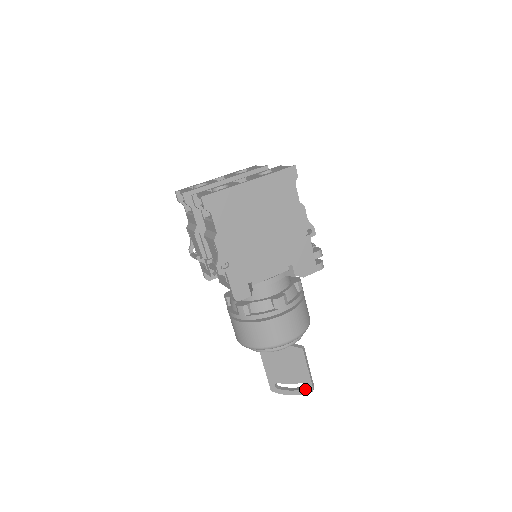
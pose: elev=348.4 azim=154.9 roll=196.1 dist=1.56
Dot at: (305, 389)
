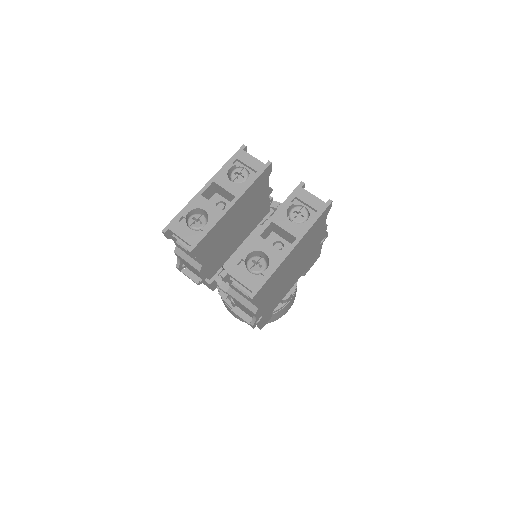
Dot at: occluded
